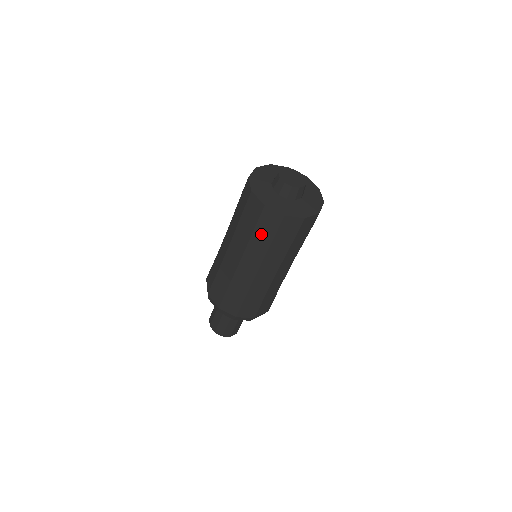
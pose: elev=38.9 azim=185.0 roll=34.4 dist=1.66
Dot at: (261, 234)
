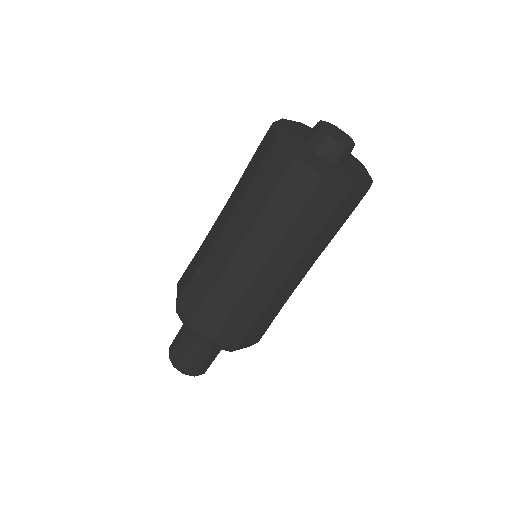
Dot at: (258, 186)
